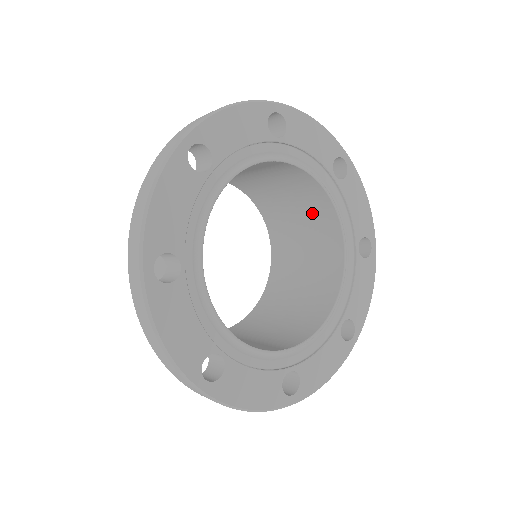
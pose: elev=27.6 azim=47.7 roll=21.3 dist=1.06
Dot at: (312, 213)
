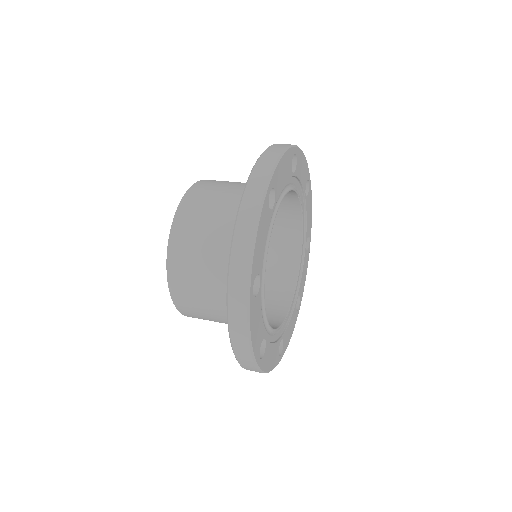
Dot at: (277, 261)
